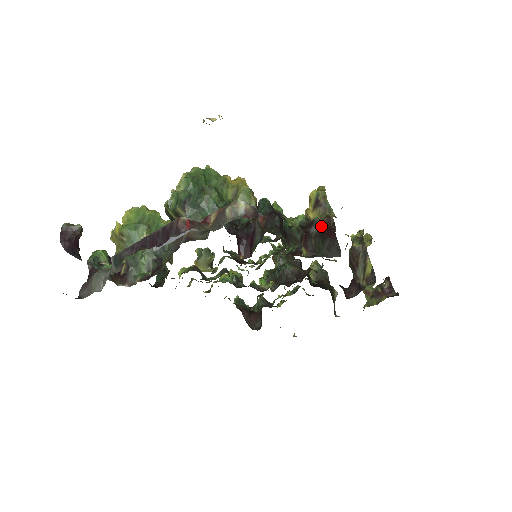
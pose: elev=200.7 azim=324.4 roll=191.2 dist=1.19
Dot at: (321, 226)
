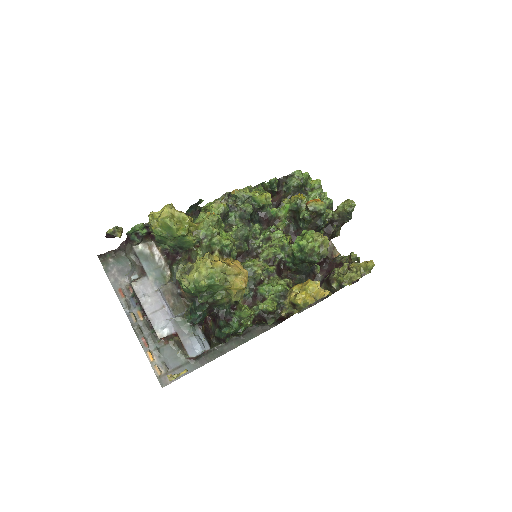
Dot at: (273, 322)
